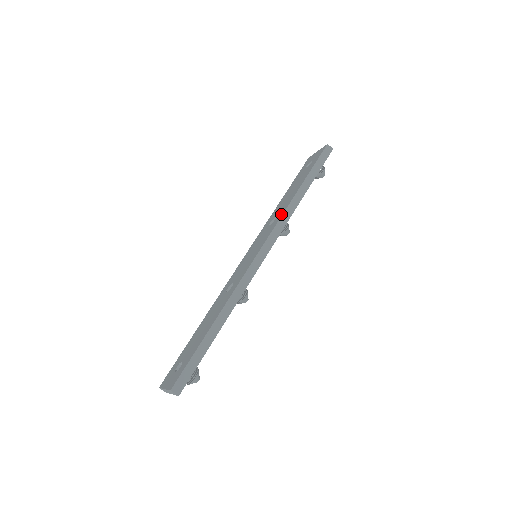
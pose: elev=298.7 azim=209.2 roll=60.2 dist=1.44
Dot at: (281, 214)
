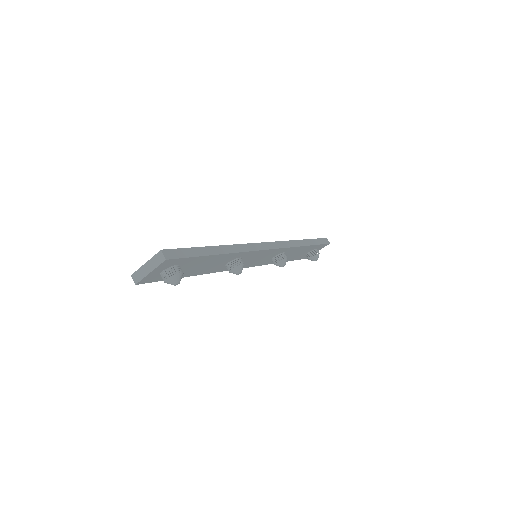
Dot at: occluded
